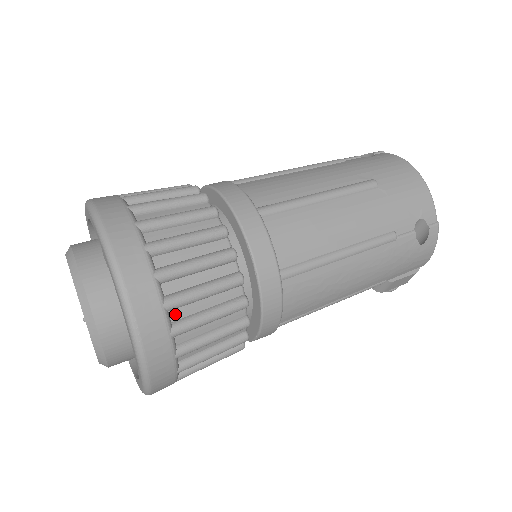
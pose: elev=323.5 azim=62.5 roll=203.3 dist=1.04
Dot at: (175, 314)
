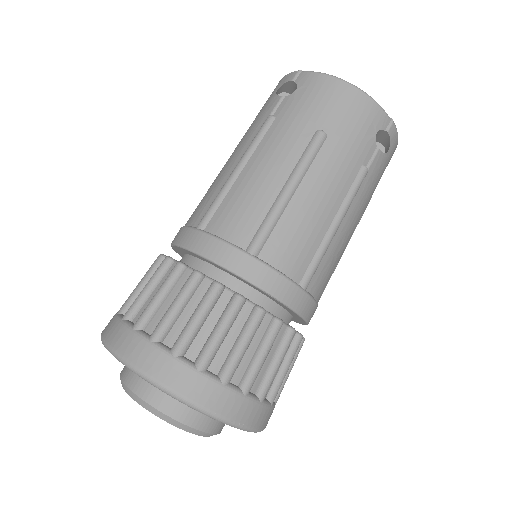
Dot at: (253, 387)
